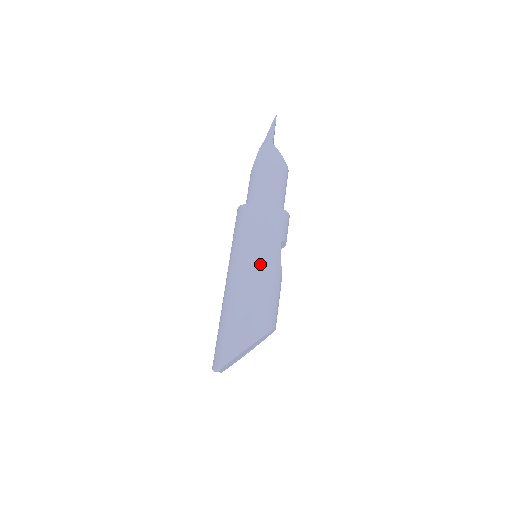
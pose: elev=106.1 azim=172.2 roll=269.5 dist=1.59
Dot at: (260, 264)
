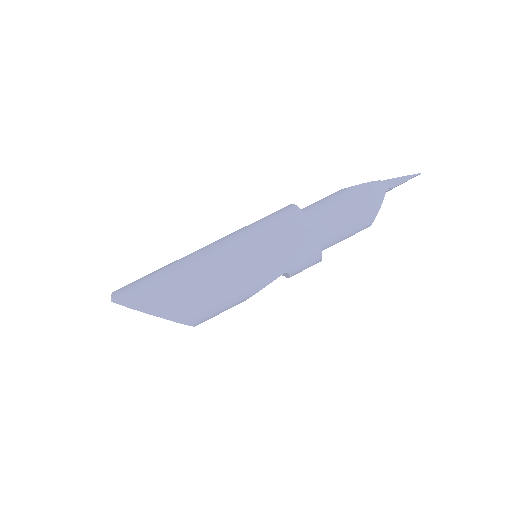
Dot at: (246, 268)
